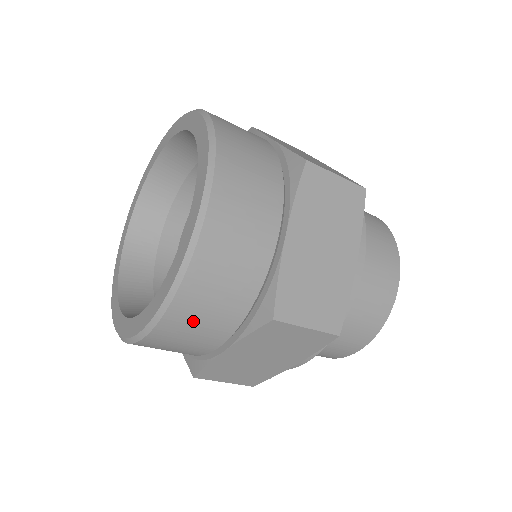
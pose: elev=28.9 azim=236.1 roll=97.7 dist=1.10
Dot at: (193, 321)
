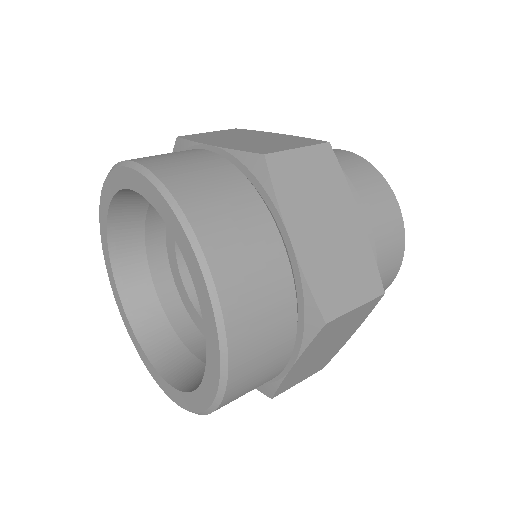
Dot at: occluded
